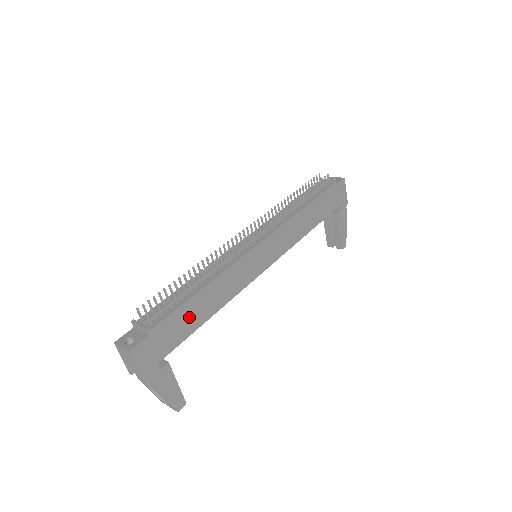
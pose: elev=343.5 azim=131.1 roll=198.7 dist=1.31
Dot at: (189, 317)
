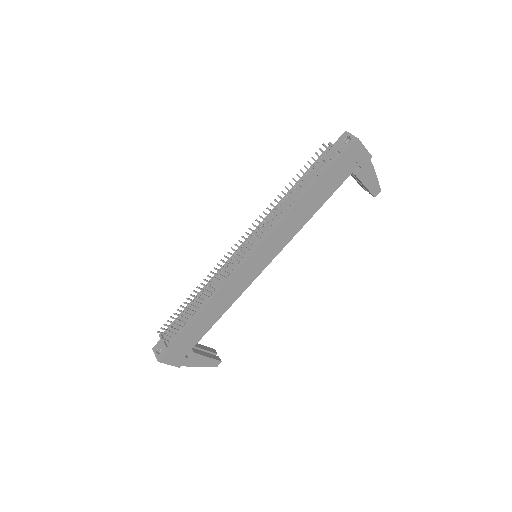
Dot at: (198, 327)
